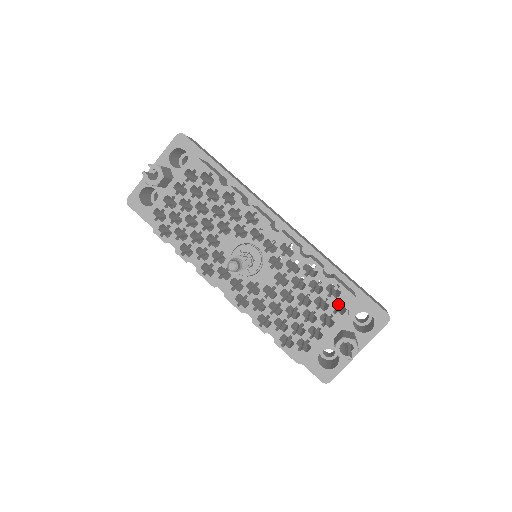
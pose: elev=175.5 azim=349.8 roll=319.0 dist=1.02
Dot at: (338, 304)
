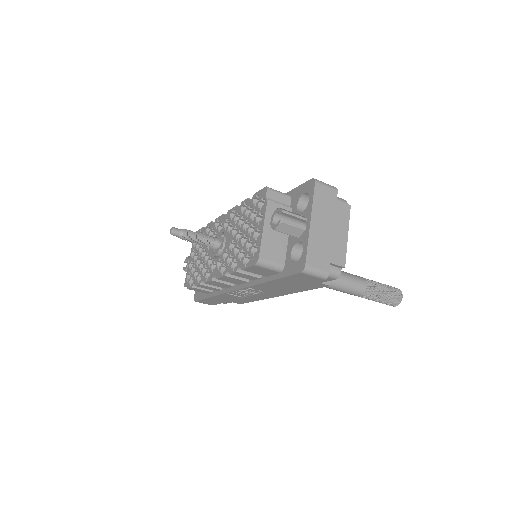
Dot at: occluded
